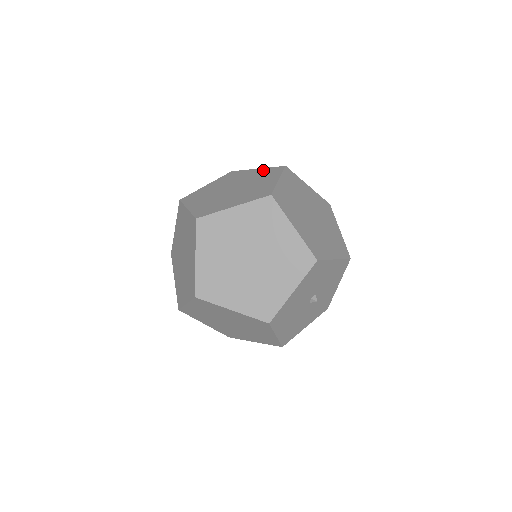
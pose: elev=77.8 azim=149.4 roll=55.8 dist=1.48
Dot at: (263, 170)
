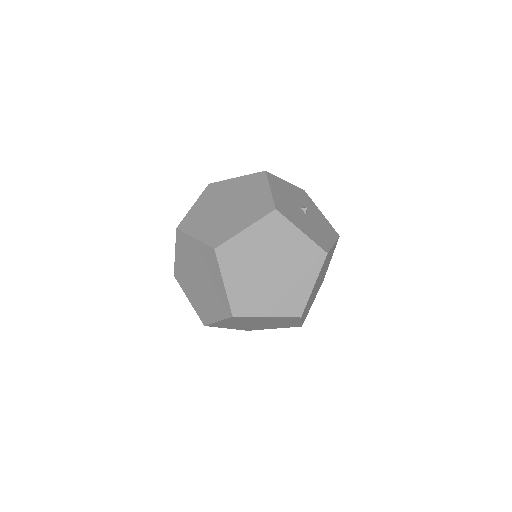
Dot at: occluded
